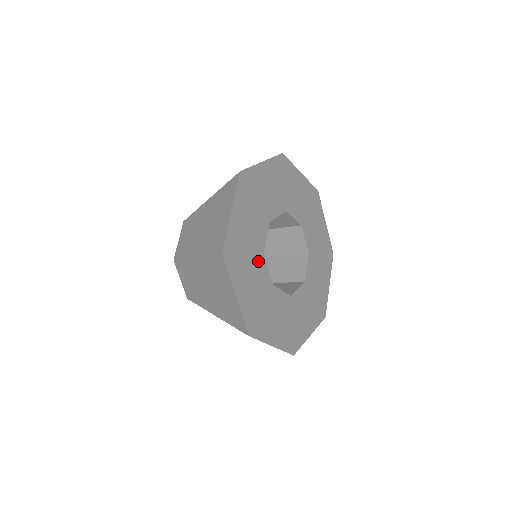
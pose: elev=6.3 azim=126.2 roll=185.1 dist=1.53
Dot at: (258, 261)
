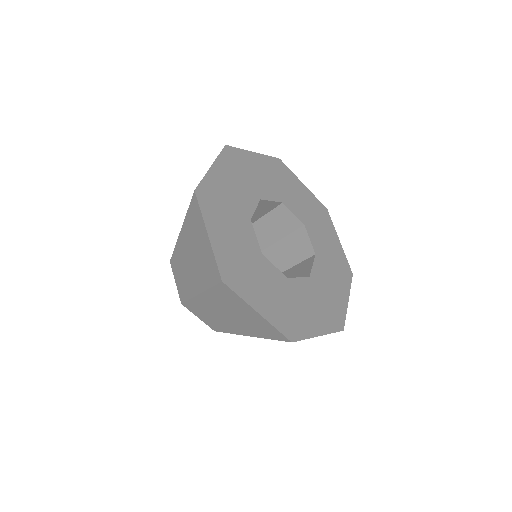
Dot at: (250, 193)
